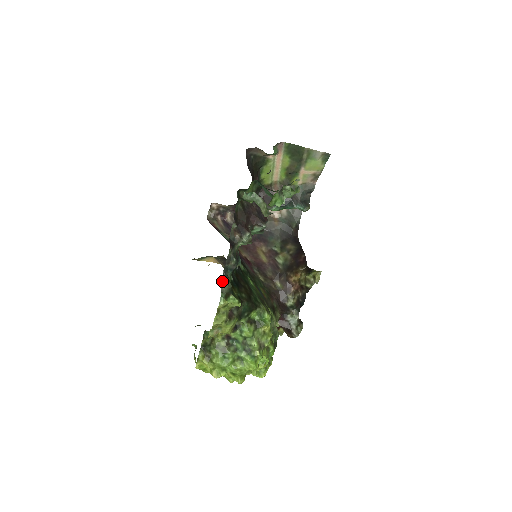
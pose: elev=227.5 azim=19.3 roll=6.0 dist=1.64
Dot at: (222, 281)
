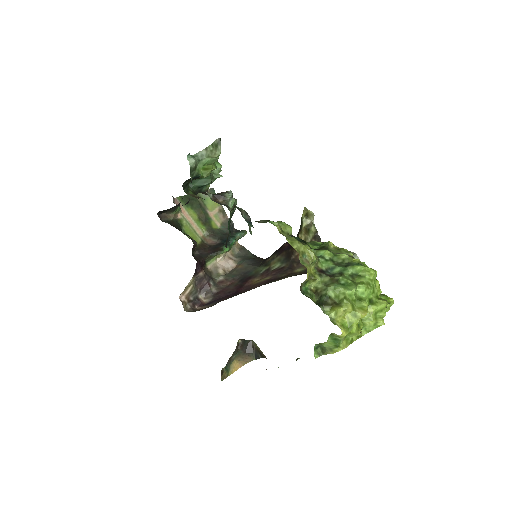
Dot at: occluded
